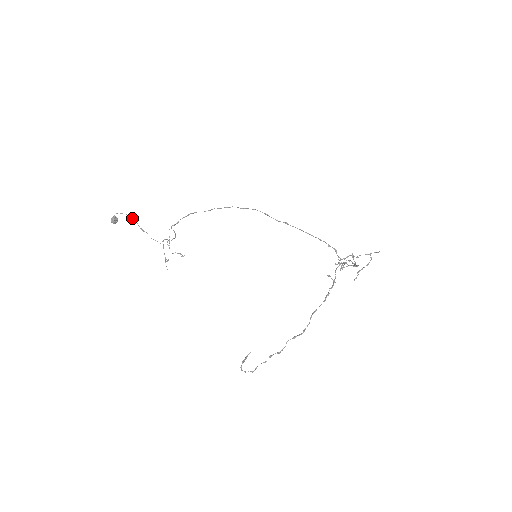
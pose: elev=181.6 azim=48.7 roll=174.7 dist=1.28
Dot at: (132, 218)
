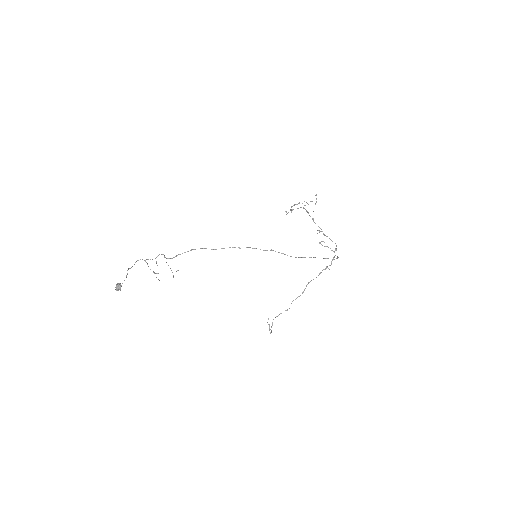
Dot at: occluded
